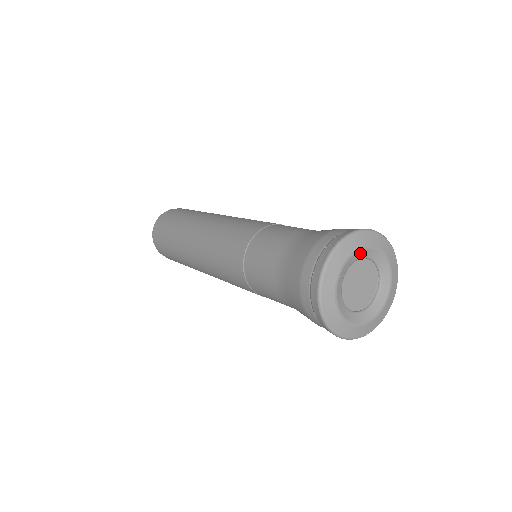
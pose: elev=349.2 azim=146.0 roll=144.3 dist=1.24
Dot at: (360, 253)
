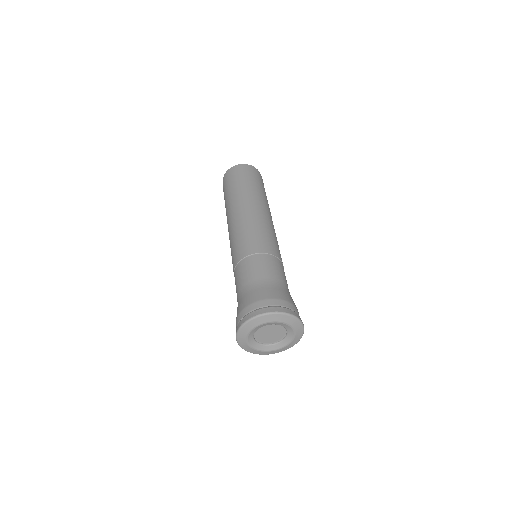
Dot at: (269, 323)
